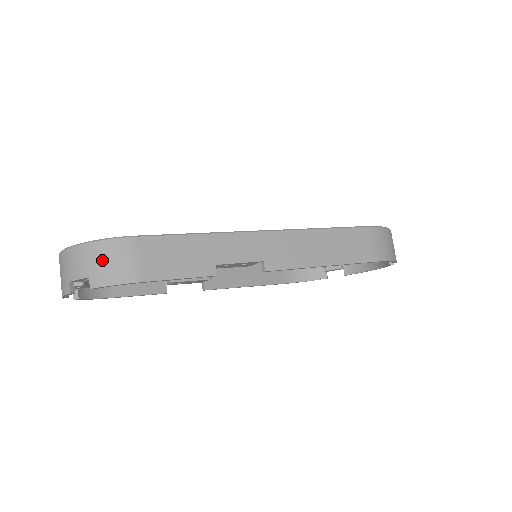
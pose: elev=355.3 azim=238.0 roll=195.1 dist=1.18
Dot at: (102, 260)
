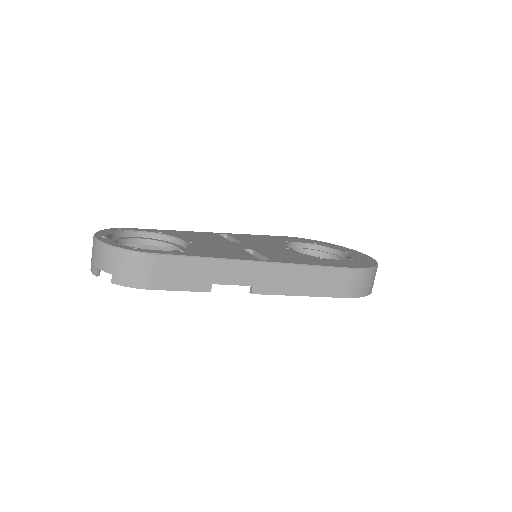
Dot at: (124, 266)
